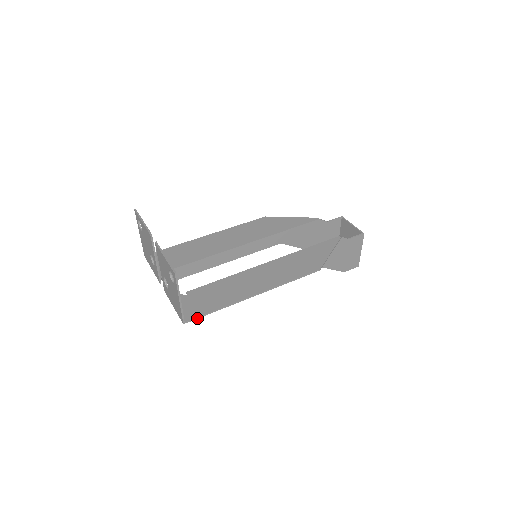
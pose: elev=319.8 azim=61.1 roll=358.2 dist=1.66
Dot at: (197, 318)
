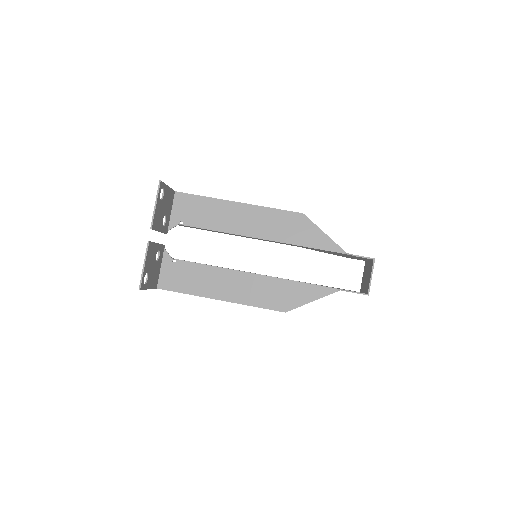
Dot at: (167, 290)
